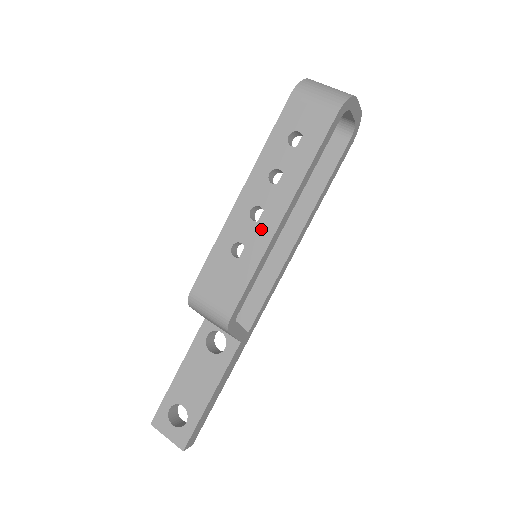
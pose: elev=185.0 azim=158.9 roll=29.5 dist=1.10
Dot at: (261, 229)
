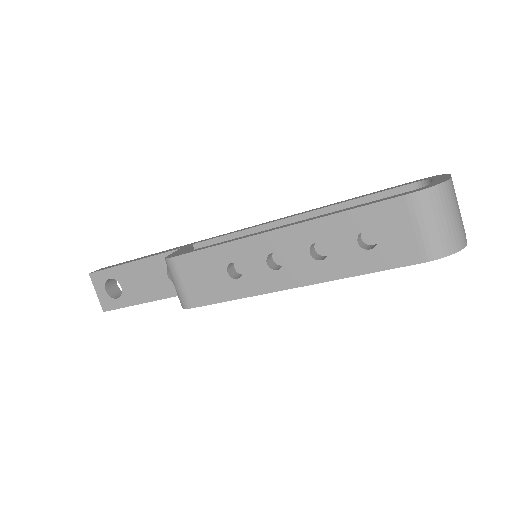
Dot at: (267, 277)
